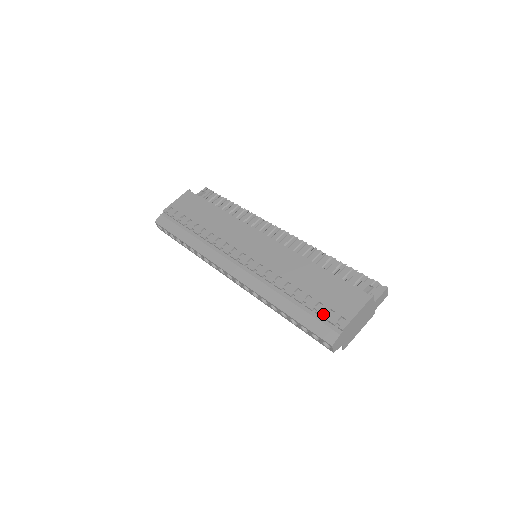
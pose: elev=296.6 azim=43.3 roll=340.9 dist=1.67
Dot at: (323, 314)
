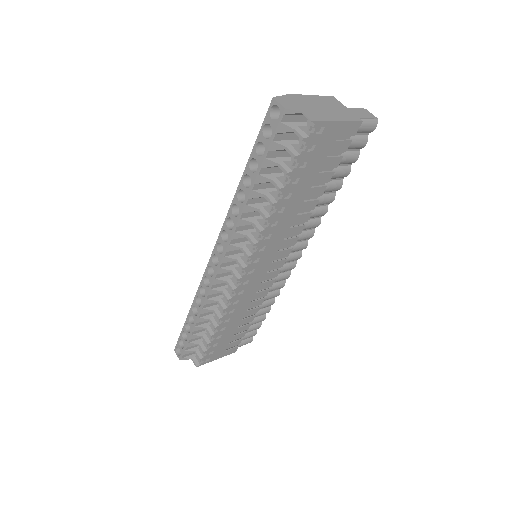
Dot at: occluded
